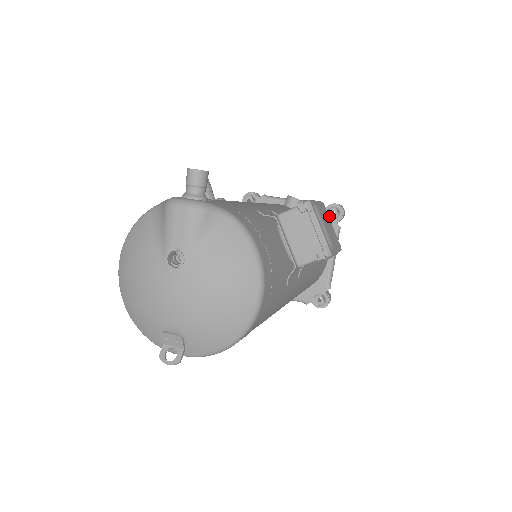
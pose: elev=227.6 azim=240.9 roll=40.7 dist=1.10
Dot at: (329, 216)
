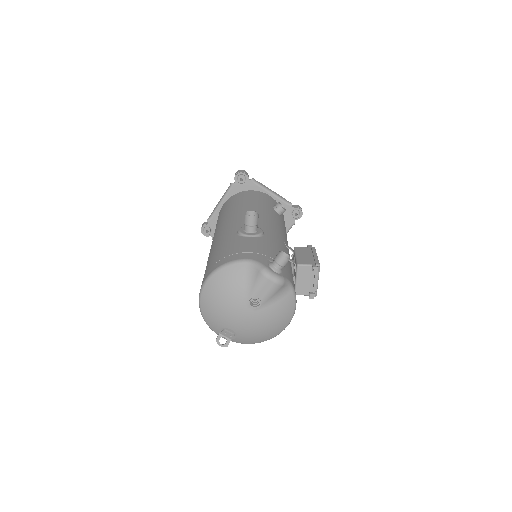
Dot at: (292, 214)
